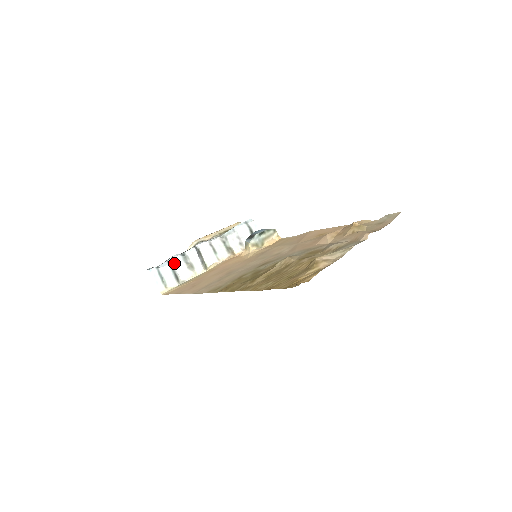
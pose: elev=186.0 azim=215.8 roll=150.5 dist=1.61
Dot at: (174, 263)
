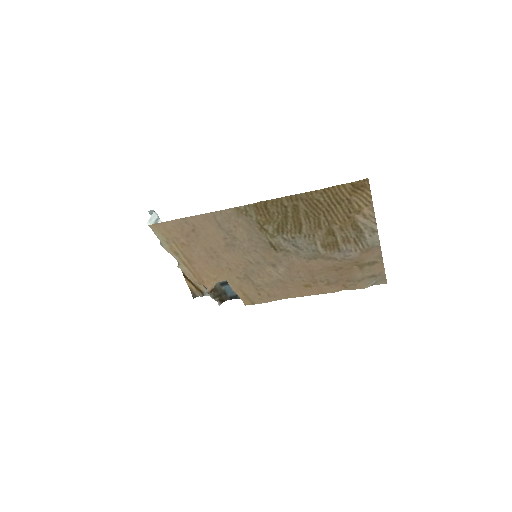
Dot at: occluded
